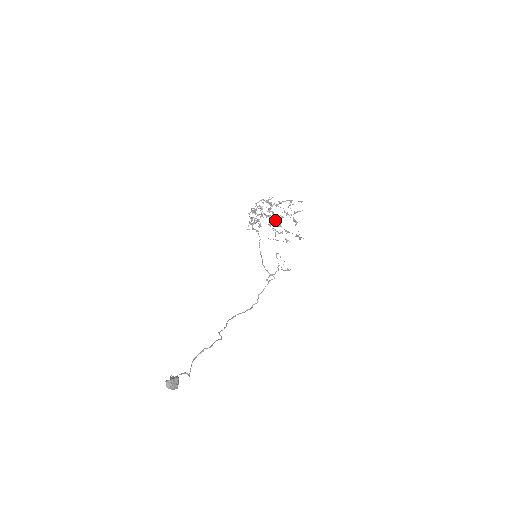
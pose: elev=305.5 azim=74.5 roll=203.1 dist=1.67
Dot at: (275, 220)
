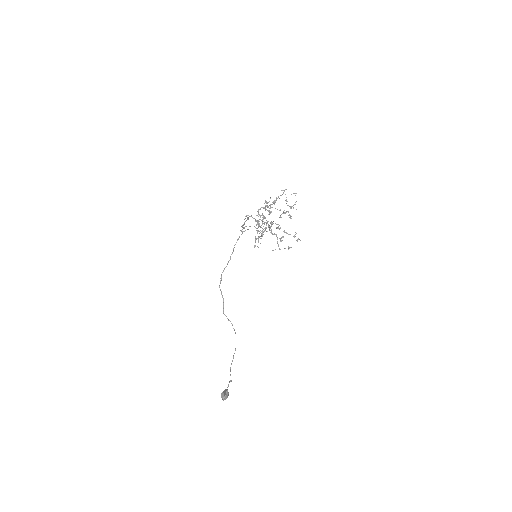
Dot at: (275, 223)
